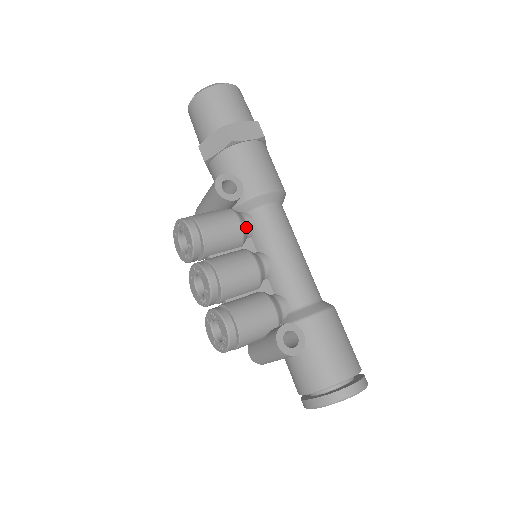
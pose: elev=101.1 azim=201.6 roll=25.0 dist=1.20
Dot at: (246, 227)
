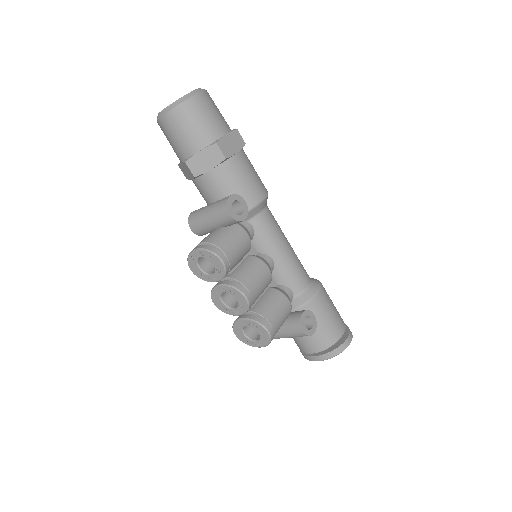
Dot at: (250, 236)
